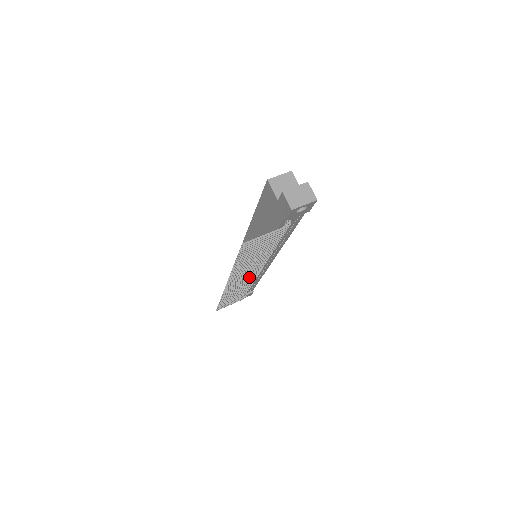
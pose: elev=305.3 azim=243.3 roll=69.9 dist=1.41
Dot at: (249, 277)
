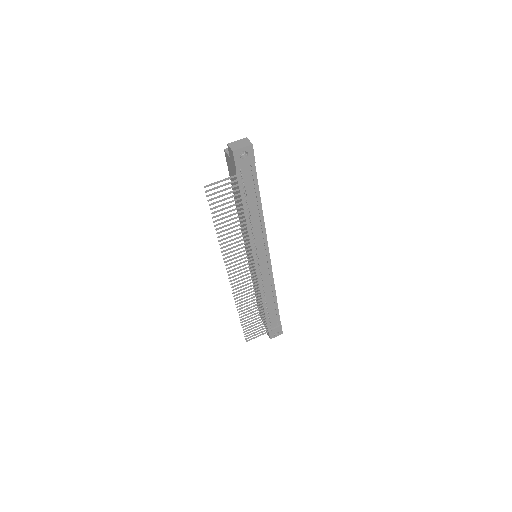
Dot at: (249, 270)
